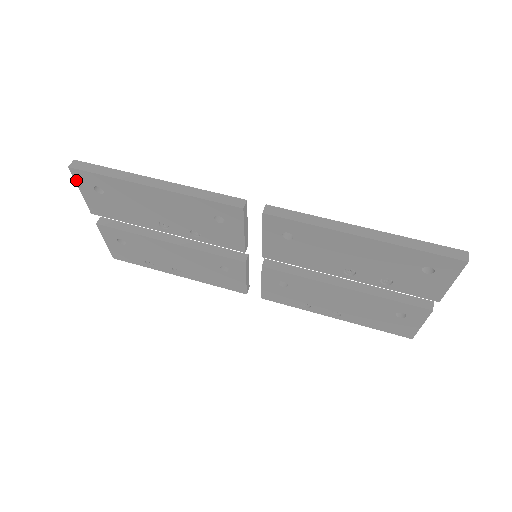
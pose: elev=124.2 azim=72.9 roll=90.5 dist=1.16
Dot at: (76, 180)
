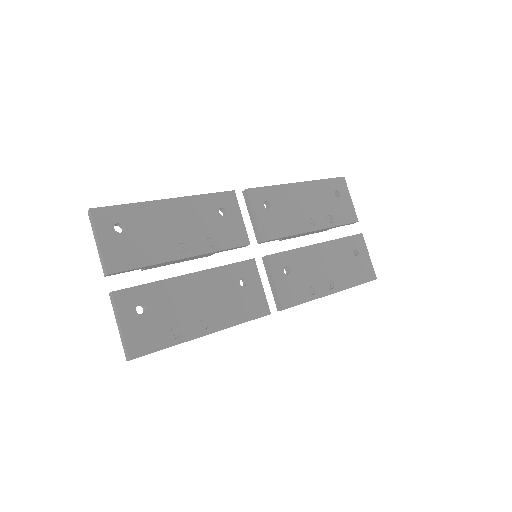
Dot at: (95, 225)
